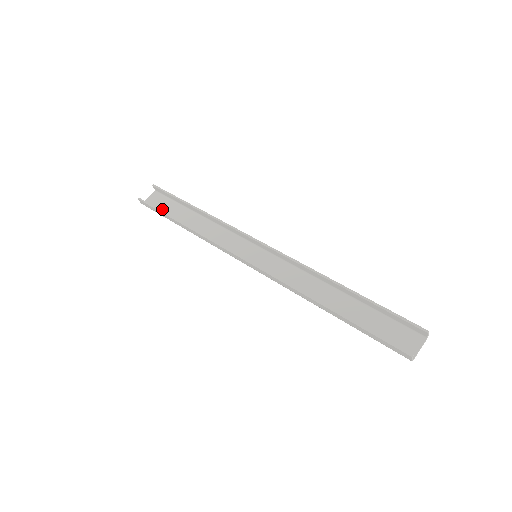
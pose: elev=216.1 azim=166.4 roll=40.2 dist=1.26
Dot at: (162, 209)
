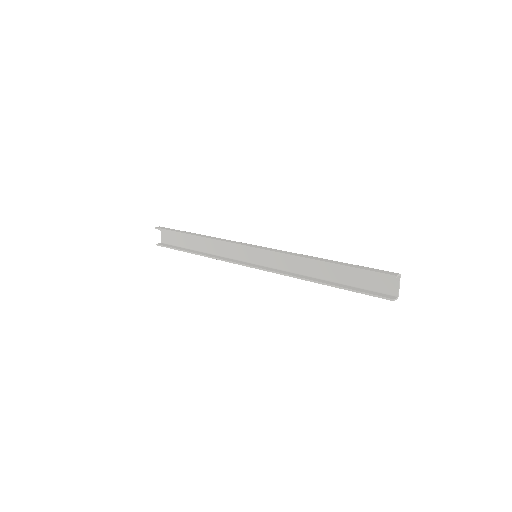
Dot at: (176, 242)
